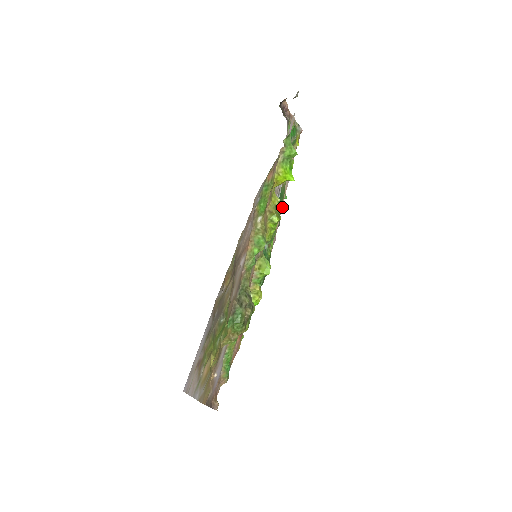
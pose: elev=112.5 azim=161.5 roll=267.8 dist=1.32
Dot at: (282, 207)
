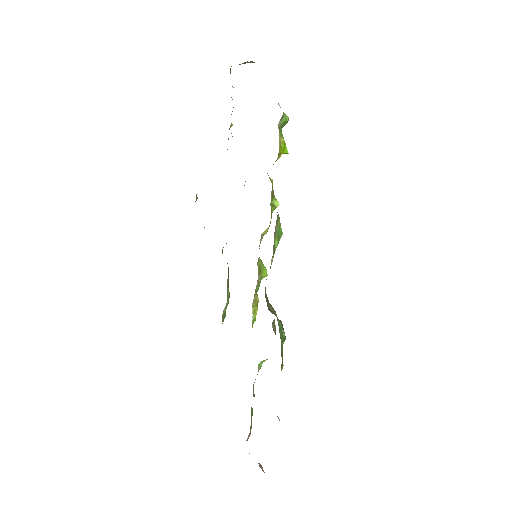
Dot at: occluded
